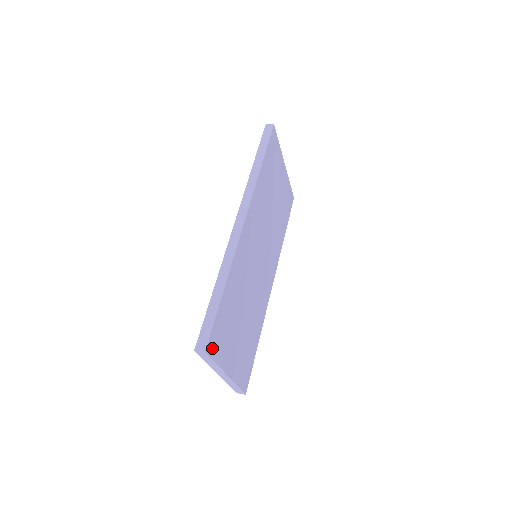
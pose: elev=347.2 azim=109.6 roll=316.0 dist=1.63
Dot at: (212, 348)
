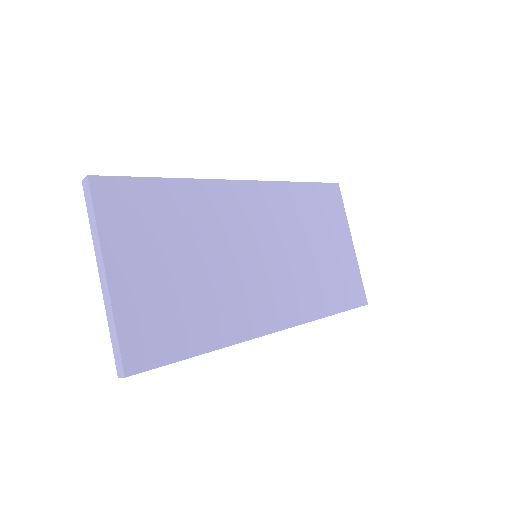
Dot at: (103, 194)
